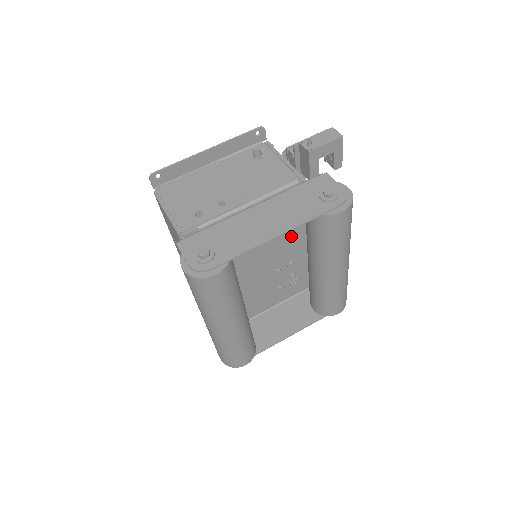
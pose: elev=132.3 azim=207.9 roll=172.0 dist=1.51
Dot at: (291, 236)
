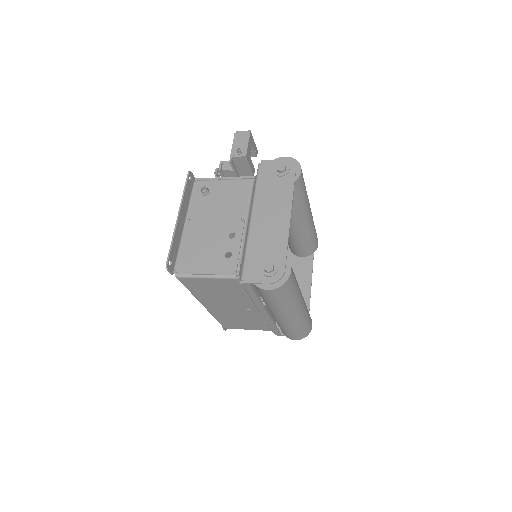
Dot at: occluded
